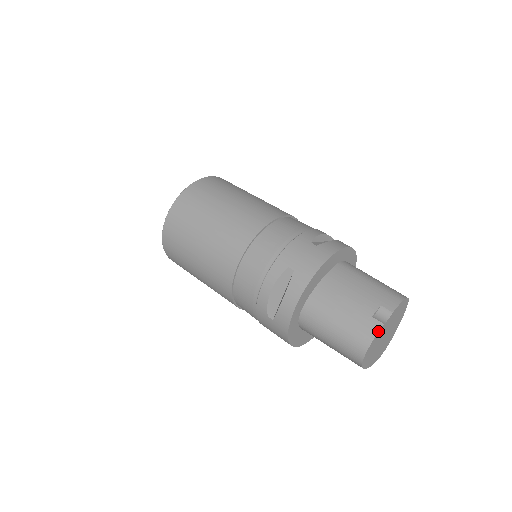
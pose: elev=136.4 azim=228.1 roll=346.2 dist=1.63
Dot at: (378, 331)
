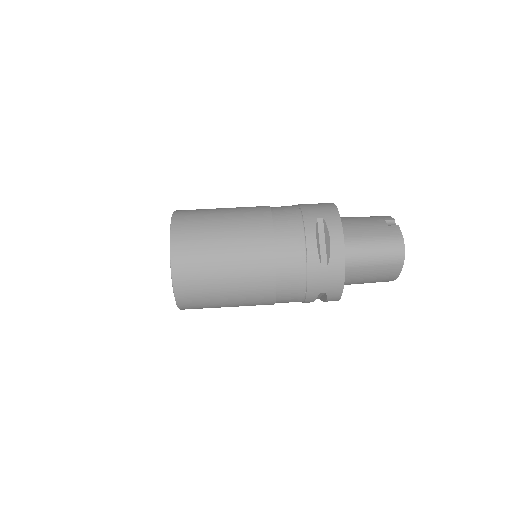
Dot at: (400, 230)
